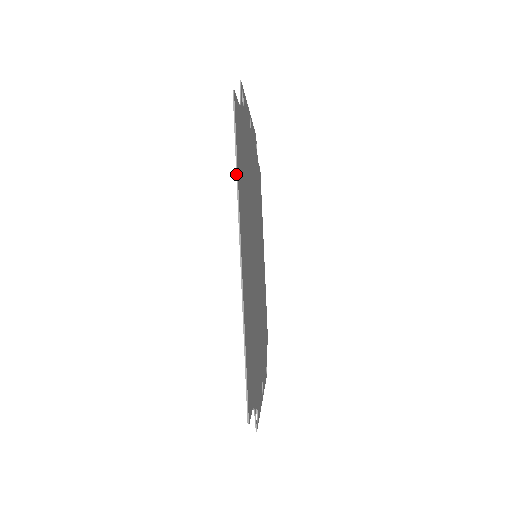
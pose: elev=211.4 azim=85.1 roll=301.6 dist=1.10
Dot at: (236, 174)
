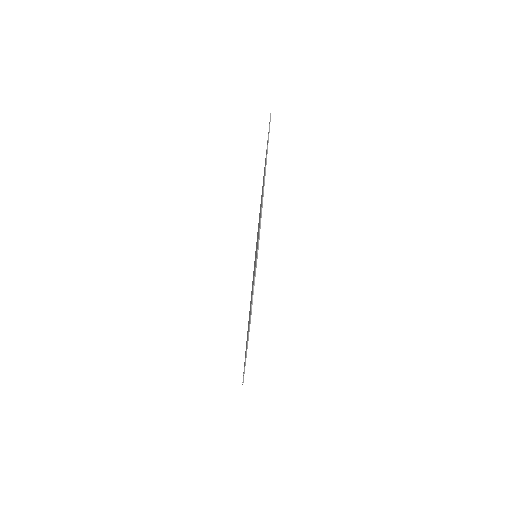
Dot at: (268, 140)
